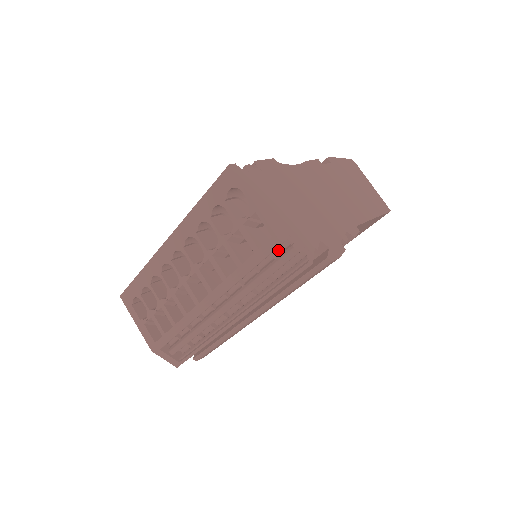
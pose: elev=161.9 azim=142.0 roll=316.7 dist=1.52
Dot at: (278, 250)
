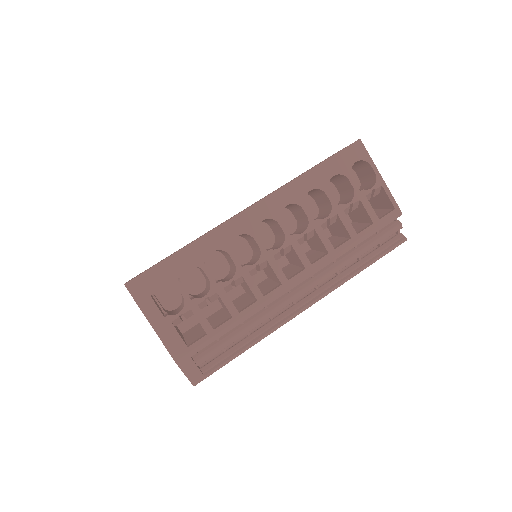
Dot at: occluded
